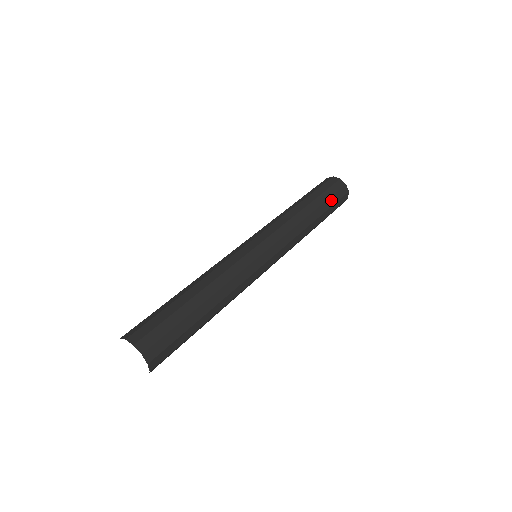
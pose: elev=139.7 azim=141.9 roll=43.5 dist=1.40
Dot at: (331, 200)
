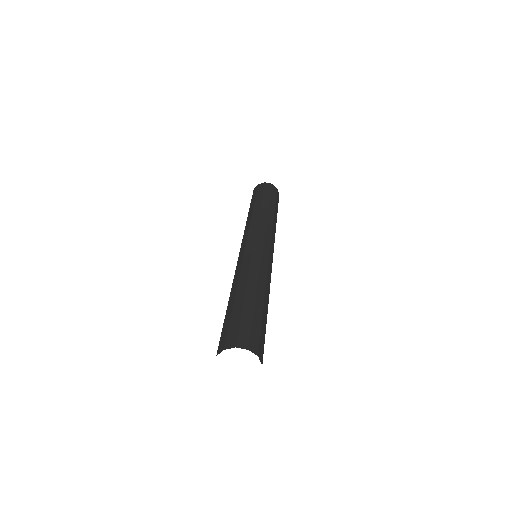
Dot at: (276, 202)
